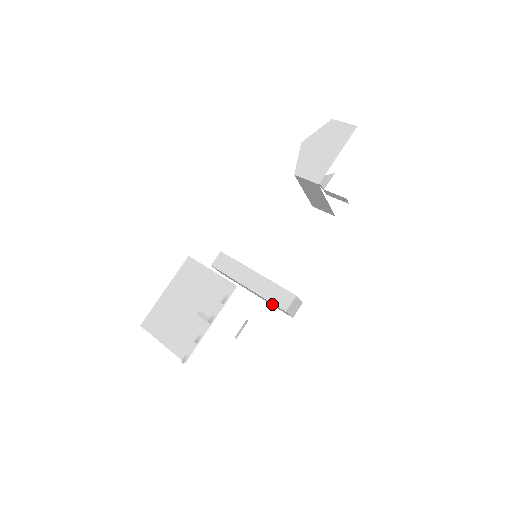
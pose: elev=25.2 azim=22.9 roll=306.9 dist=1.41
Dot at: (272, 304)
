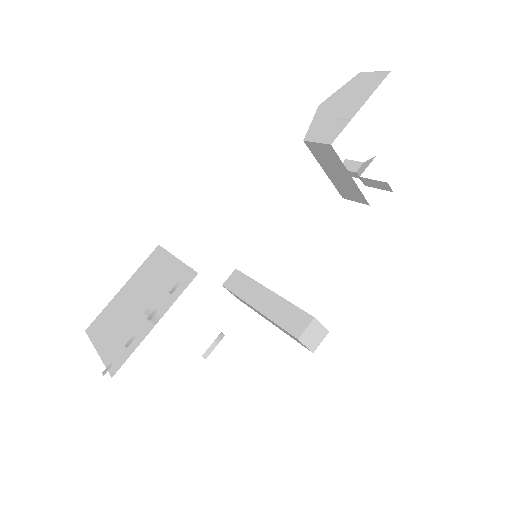
Dot at: (286, 332)
